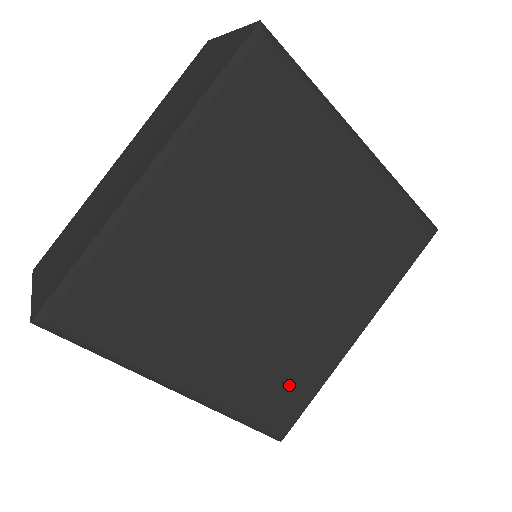
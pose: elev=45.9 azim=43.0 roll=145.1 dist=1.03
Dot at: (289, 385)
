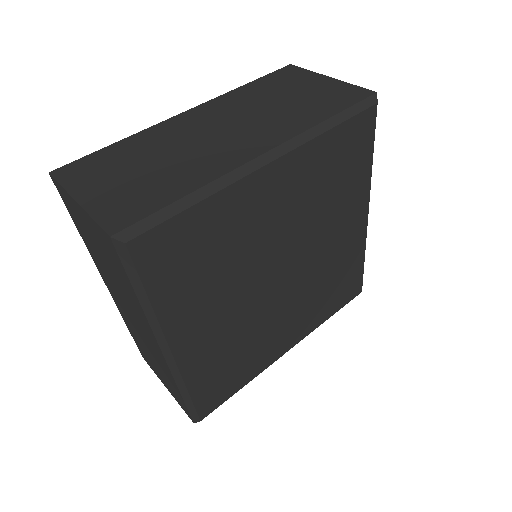
Dot at: (232, 374)
